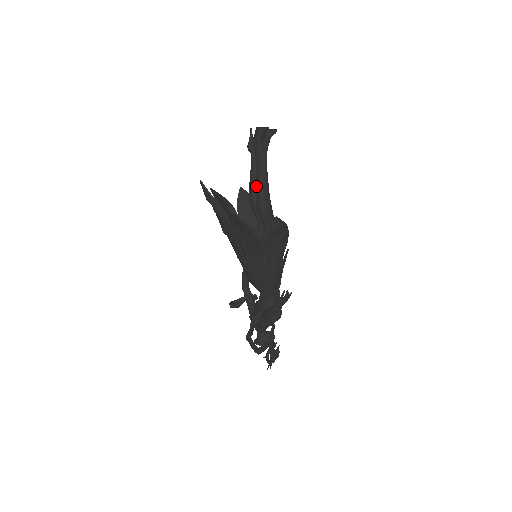
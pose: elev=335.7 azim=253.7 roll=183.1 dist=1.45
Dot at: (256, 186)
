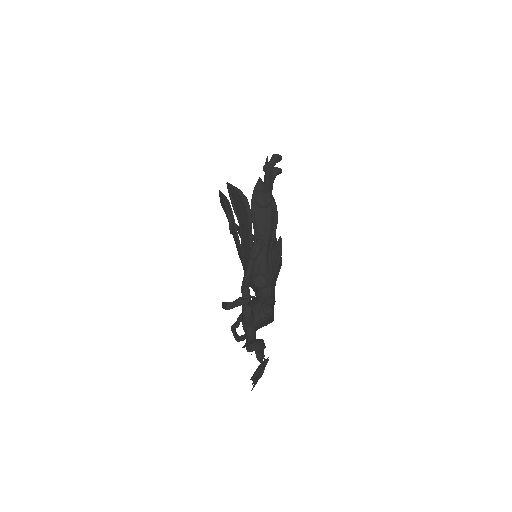
Dot at: occluded
